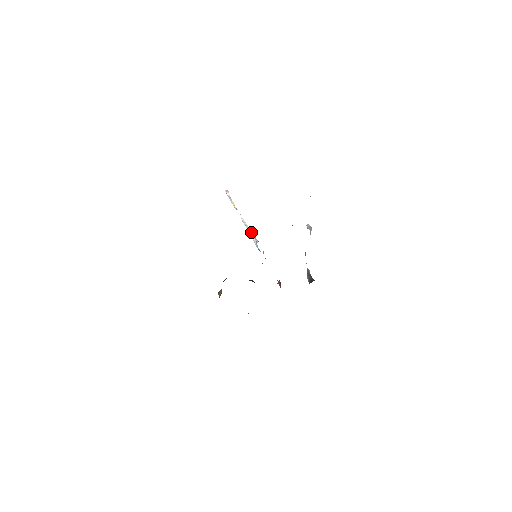
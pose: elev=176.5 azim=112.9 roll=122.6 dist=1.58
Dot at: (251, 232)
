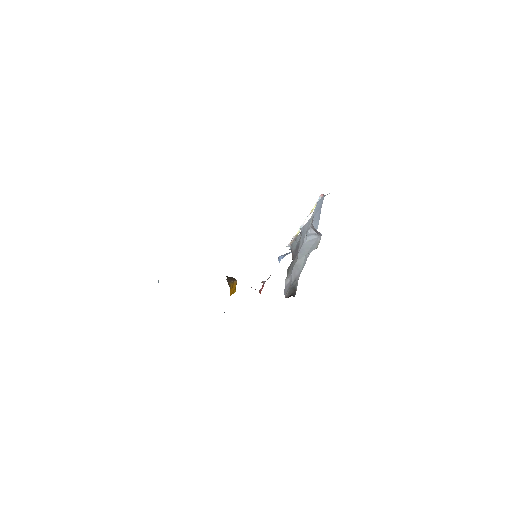
Dot at: (295, 236)
